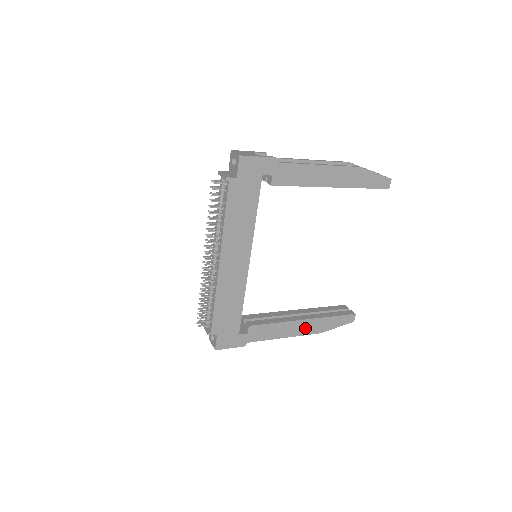
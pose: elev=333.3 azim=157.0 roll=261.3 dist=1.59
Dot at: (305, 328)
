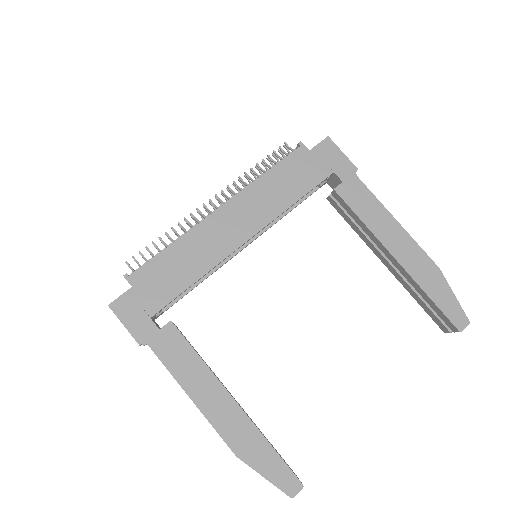
Dot at: (224, 416)
